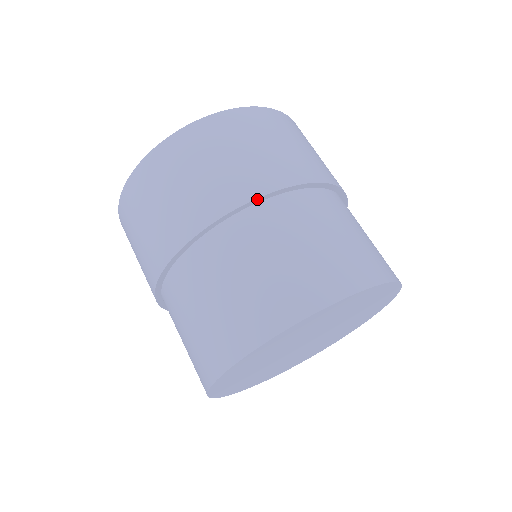
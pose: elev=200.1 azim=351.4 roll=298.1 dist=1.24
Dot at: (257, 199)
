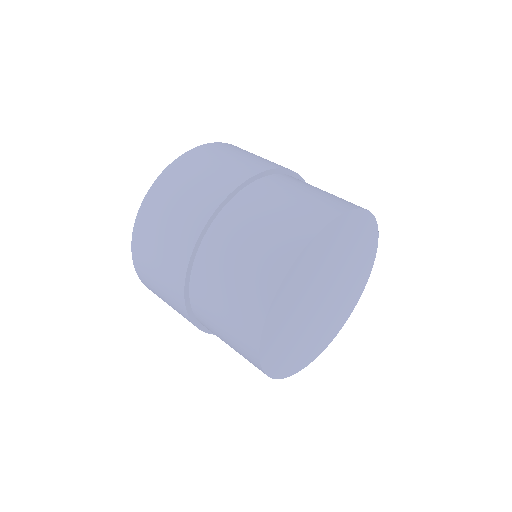
Dot at: (193, 252)
